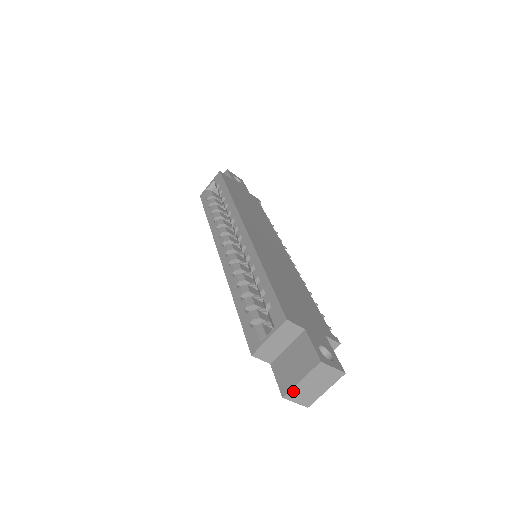
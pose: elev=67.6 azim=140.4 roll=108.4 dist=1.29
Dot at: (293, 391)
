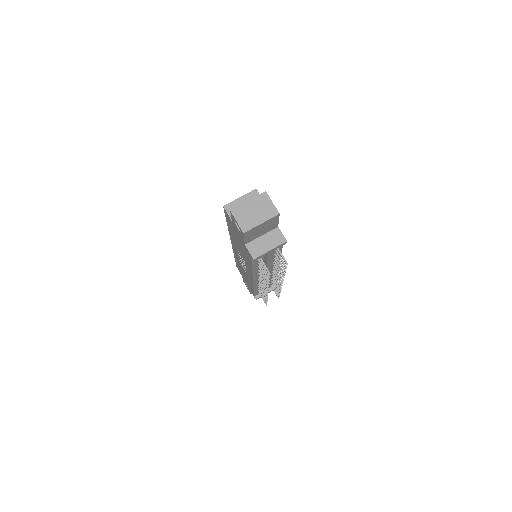
Dot at: (239, 208)
